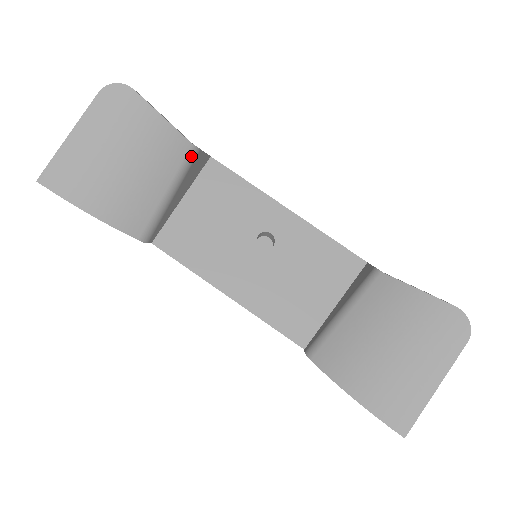
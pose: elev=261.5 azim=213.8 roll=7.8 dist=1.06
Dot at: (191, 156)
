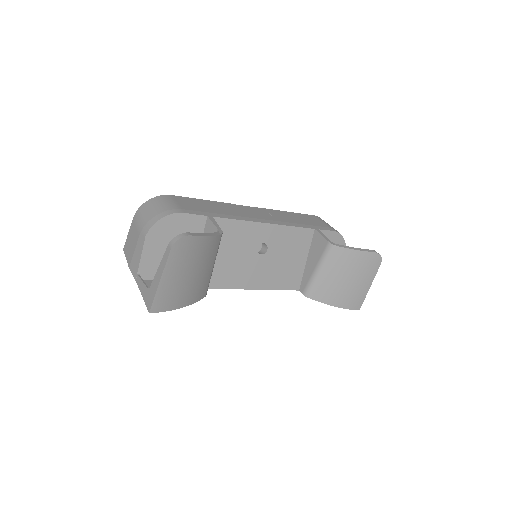
Dot at: occluded
